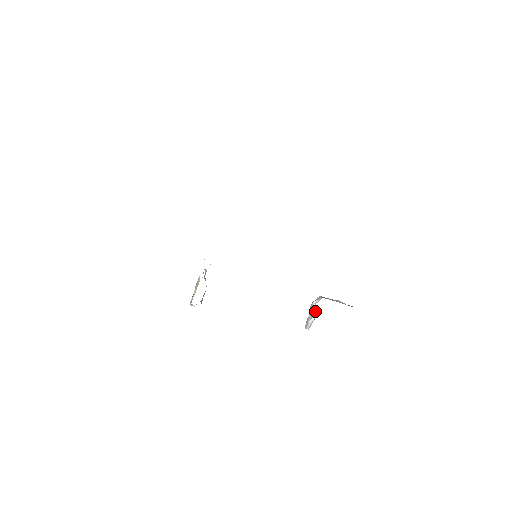
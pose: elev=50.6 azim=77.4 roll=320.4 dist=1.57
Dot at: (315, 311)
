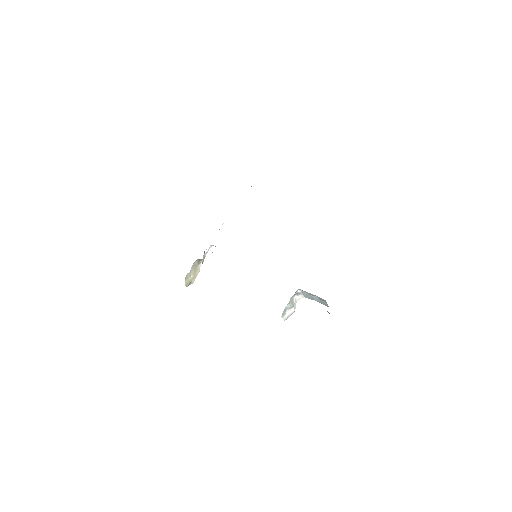
Dot at: (294, 306)
